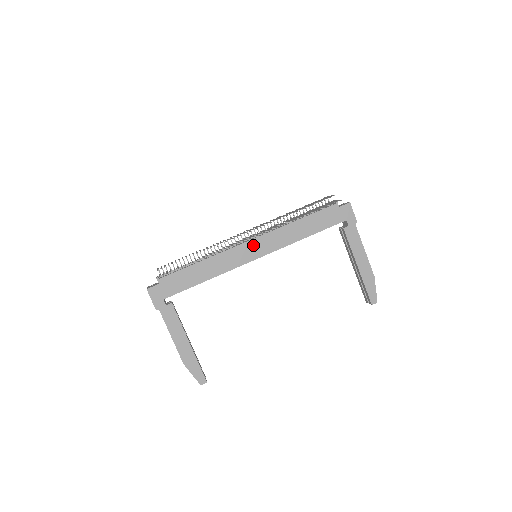
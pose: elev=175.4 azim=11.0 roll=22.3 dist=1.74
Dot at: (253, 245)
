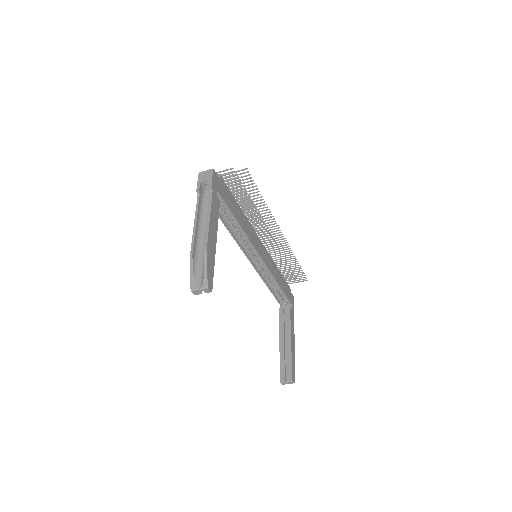
Dot at: (261, 246)
